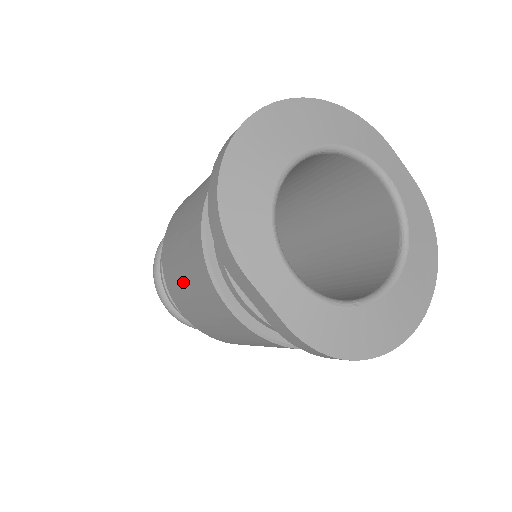
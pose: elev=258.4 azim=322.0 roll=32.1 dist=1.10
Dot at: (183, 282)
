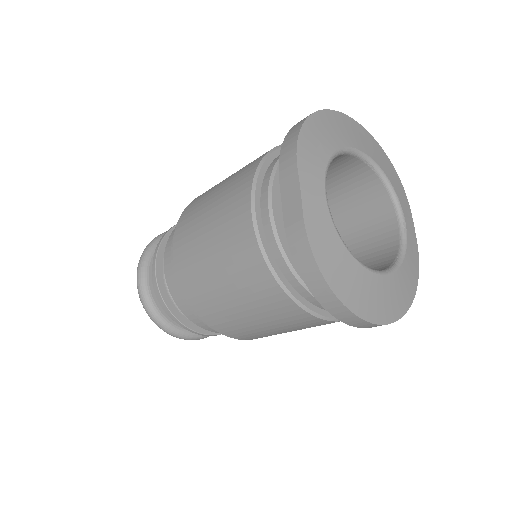
Dot at: (208, 205)
